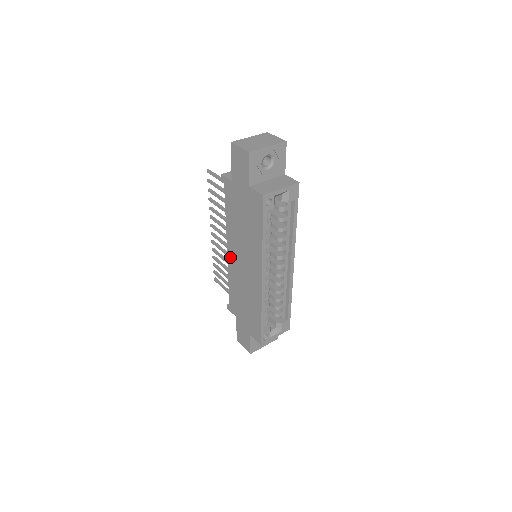
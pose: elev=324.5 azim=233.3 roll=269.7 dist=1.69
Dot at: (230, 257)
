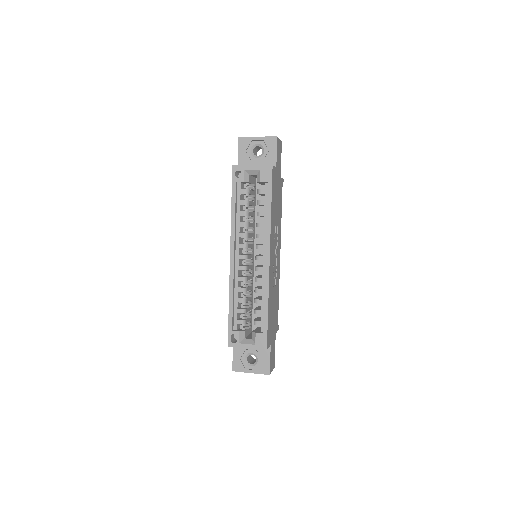
Dot at: occluded
